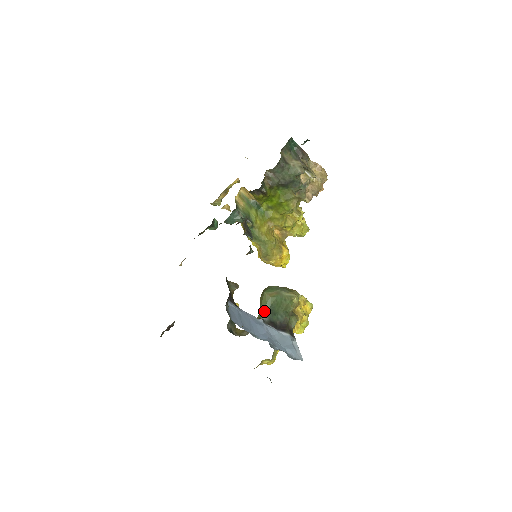
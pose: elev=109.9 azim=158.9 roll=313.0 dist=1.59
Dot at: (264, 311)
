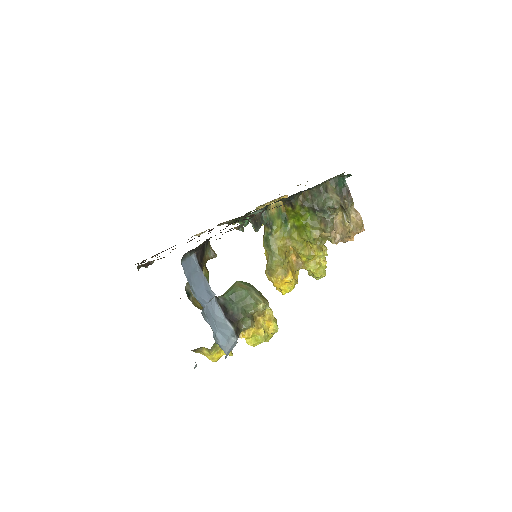
Dot at: (225, 294)
